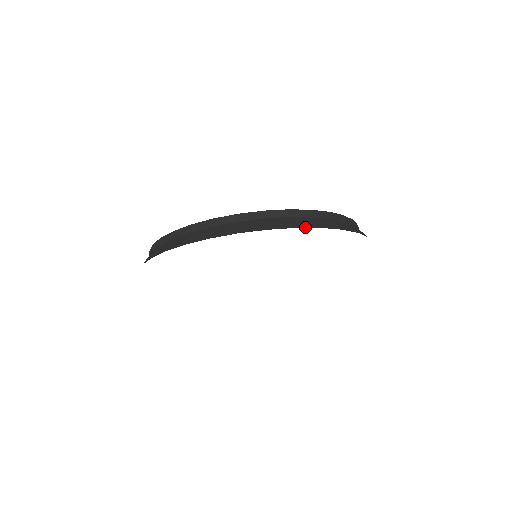
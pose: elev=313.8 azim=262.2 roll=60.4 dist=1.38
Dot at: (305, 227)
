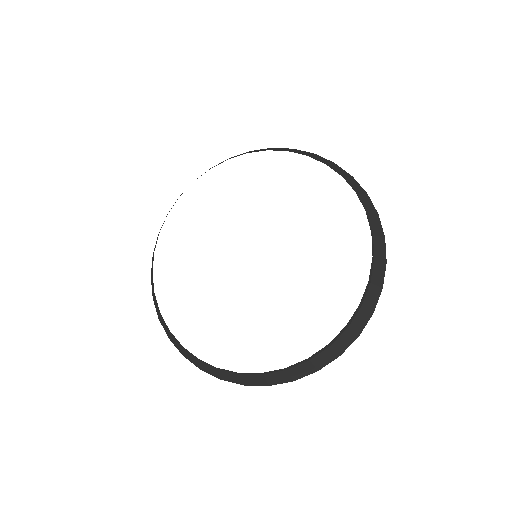
Dot at: occluded
